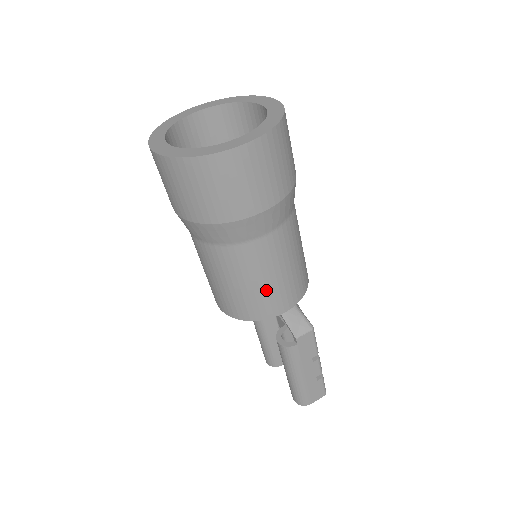
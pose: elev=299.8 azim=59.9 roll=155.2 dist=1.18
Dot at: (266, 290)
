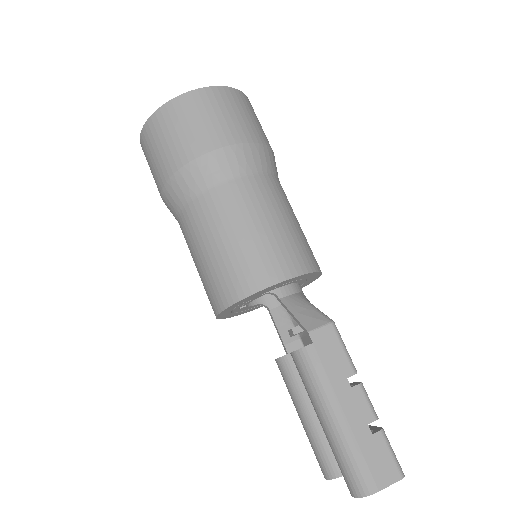
Dot at: (247, 247)
